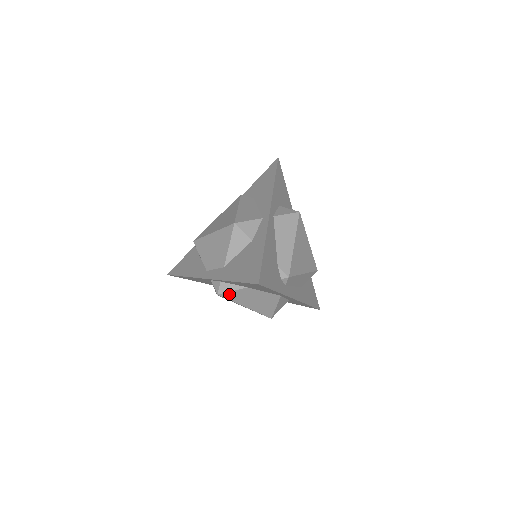
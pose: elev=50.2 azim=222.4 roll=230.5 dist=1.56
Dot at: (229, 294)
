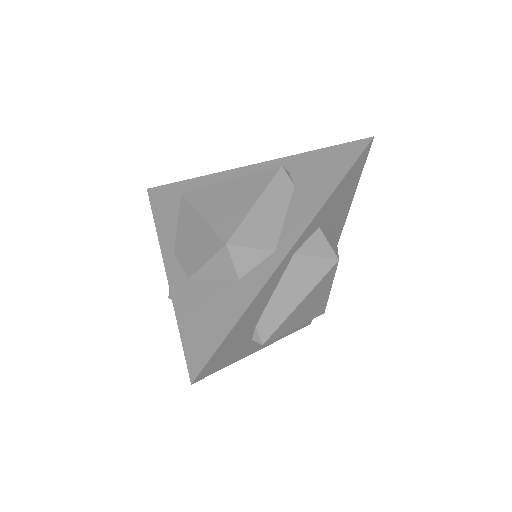
Dot at: occluded
